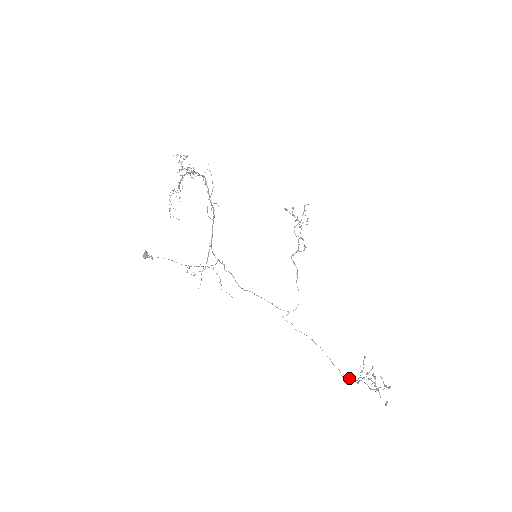
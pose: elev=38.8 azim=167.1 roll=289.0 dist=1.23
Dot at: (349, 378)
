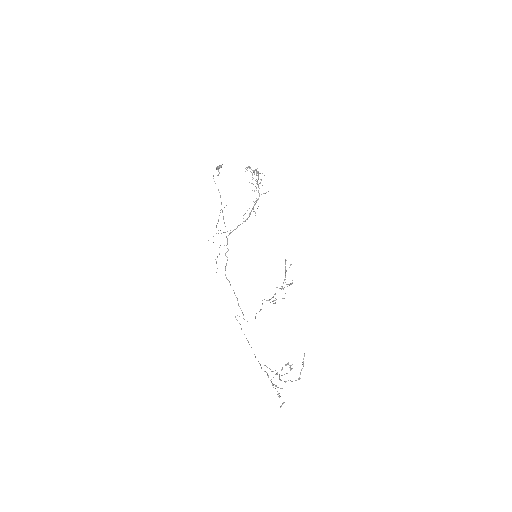
Dot at: occluded
